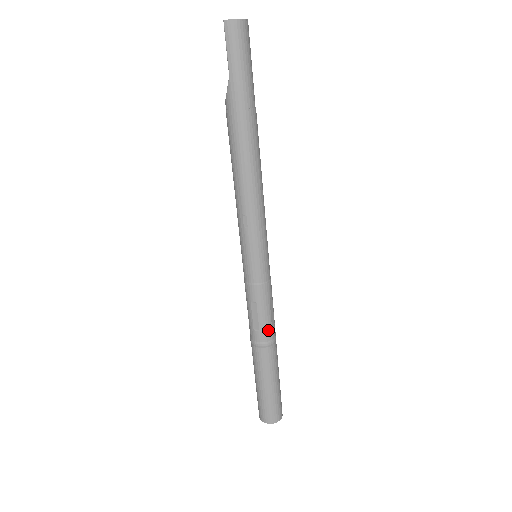
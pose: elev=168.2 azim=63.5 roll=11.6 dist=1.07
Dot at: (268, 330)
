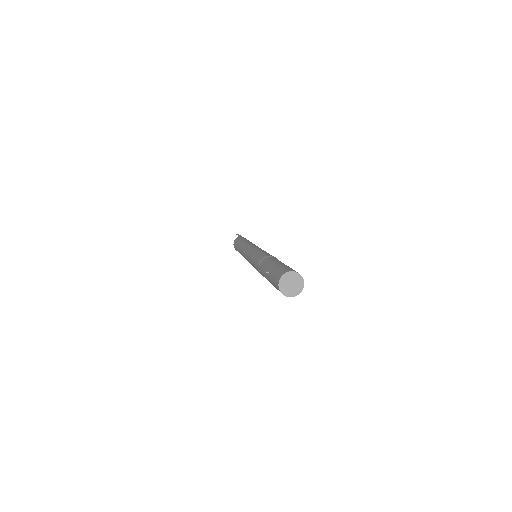
Dot at: occluded
